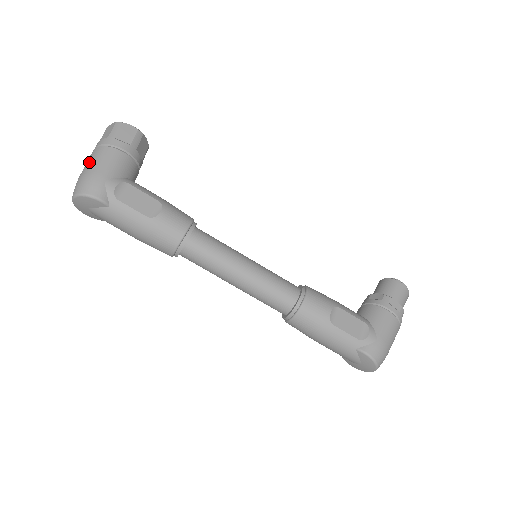
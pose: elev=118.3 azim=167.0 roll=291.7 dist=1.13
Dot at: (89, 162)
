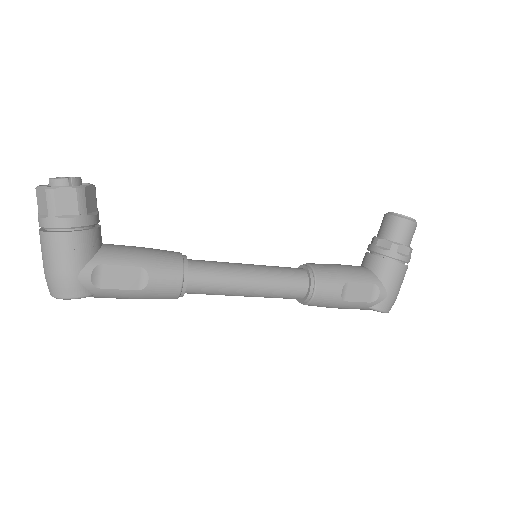
Dot at: (46, 255)
